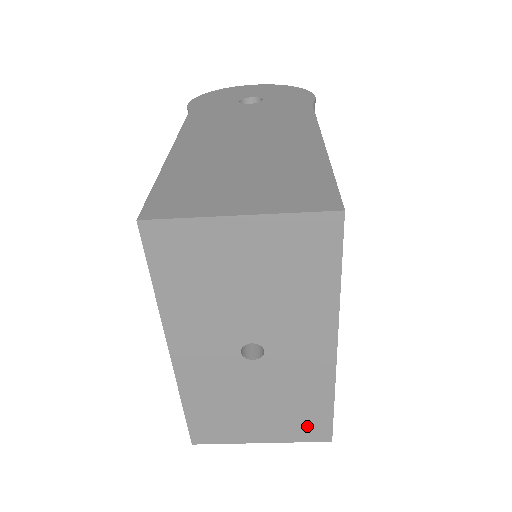
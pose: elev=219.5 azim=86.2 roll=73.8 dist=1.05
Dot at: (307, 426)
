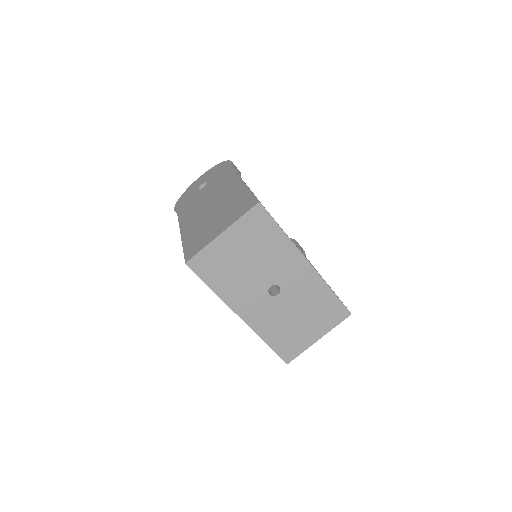
Dot at: (332, 314)
